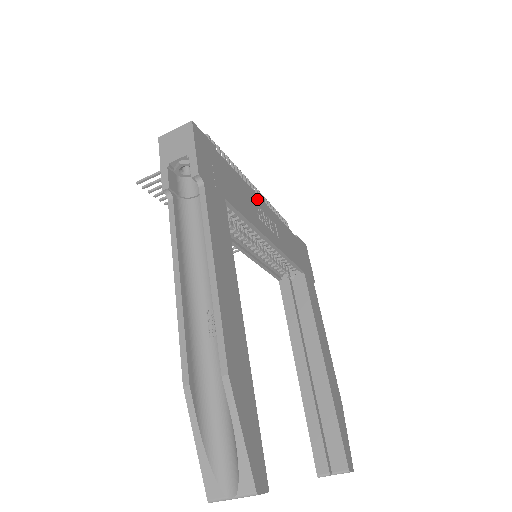
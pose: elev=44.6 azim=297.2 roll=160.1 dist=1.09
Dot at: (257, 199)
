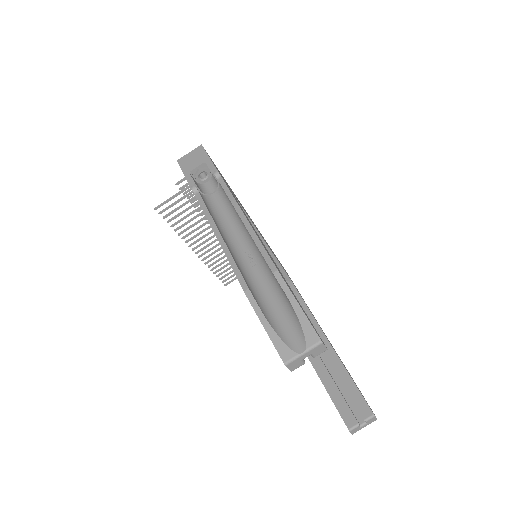
Dot at: occluded
